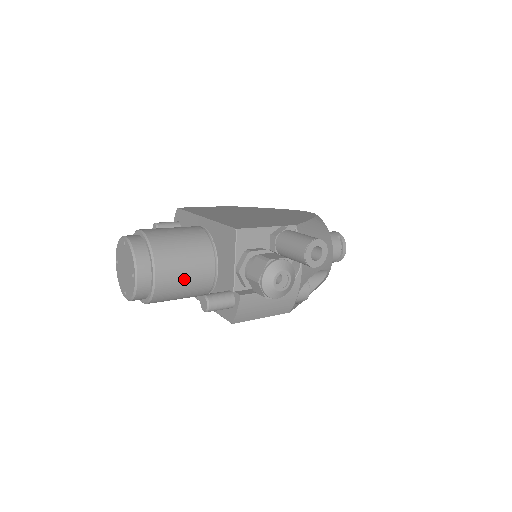
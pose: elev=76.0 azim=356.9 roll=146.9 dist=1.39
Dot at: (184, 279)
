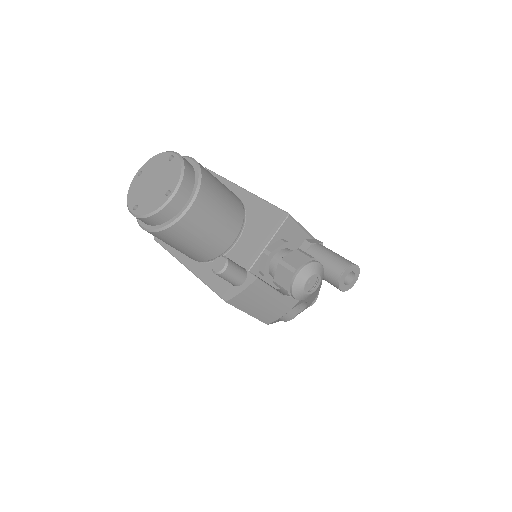
Dot at: (207, 230)
